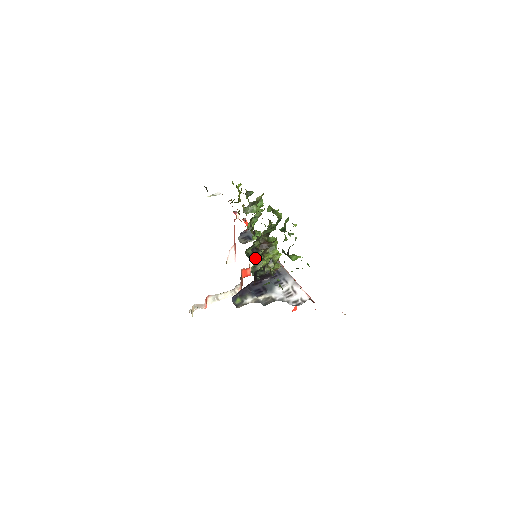
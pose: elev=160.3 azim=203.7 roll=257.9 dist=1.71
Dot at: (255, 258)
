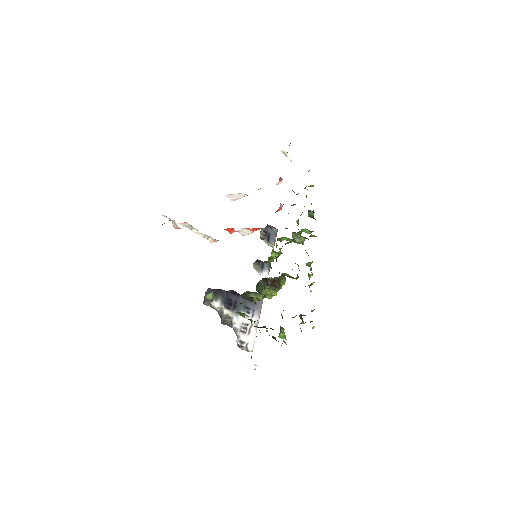
Dot at: (255, 264)
